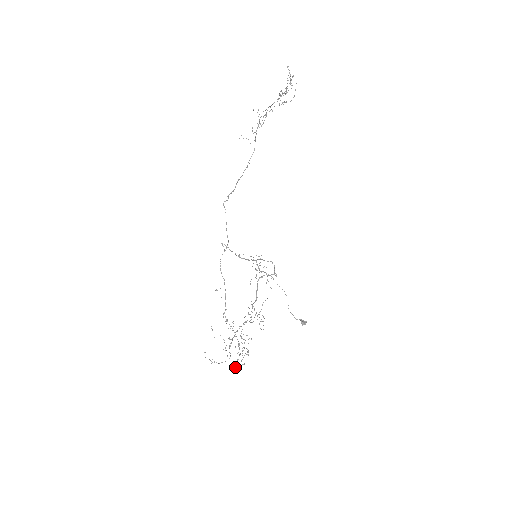
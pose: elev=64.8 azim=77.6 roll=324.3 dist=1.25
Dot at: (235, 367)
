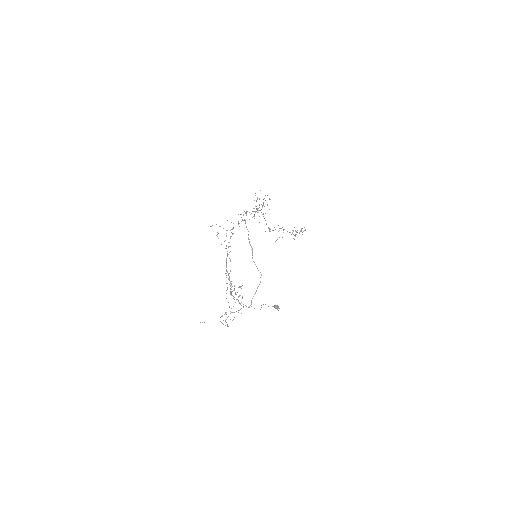
Dot at: (257, 198)
